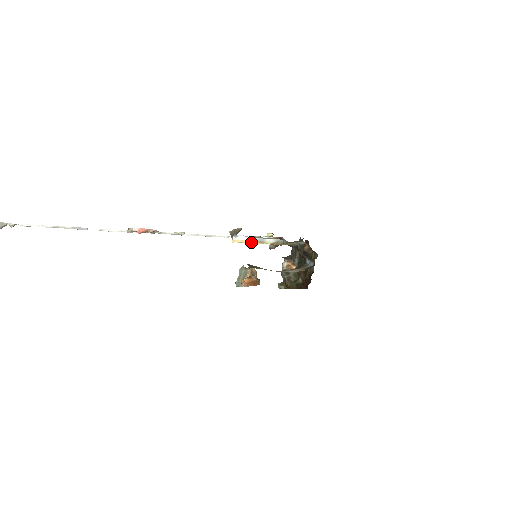
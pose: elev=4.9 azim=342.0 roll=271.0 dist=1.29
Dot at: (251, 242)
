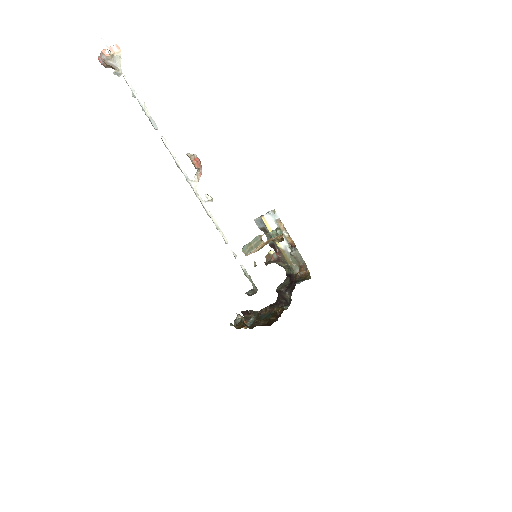
Dot at: occluded
